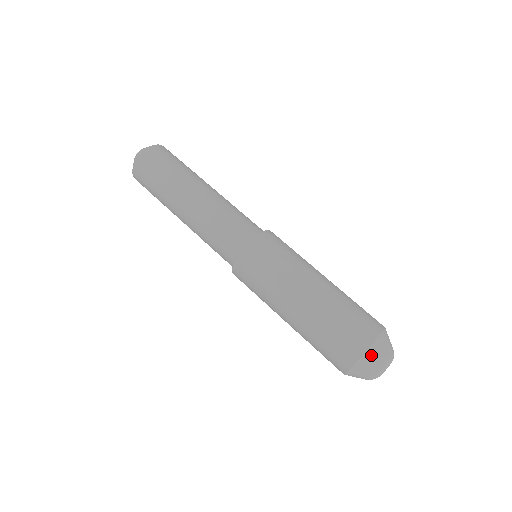
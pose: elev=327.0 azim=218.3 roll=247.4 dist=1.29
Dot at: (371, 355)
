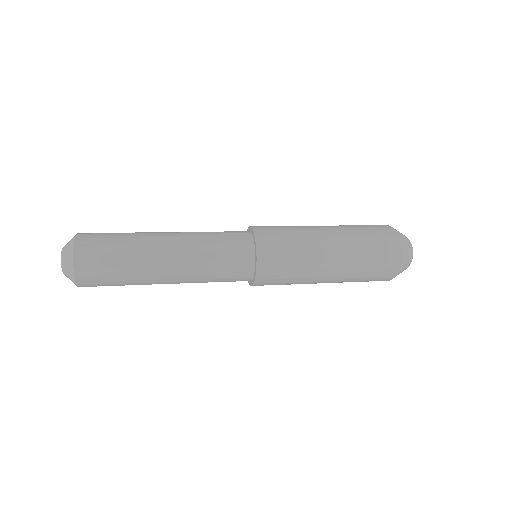
Dot at: (404, 257)
